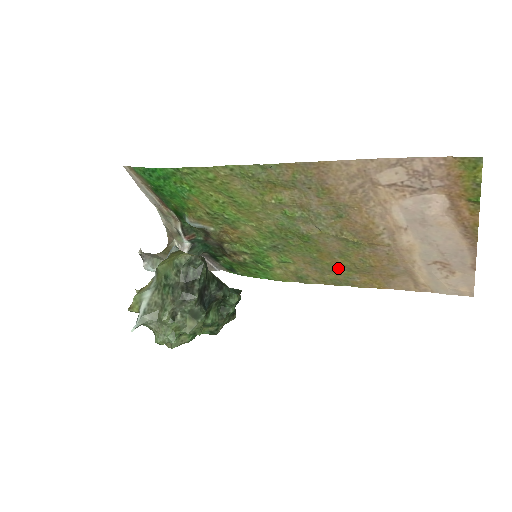
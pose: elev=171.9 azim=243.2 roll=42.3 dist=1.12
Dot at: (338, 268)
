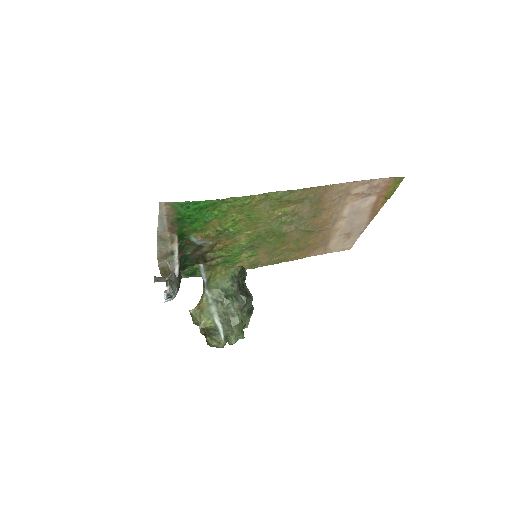
Dot at: (286, 251)
